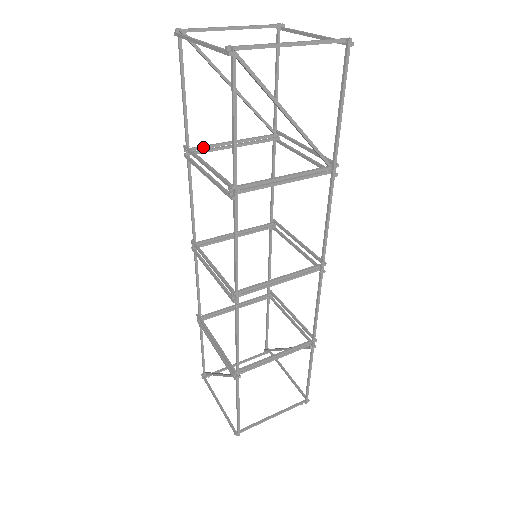
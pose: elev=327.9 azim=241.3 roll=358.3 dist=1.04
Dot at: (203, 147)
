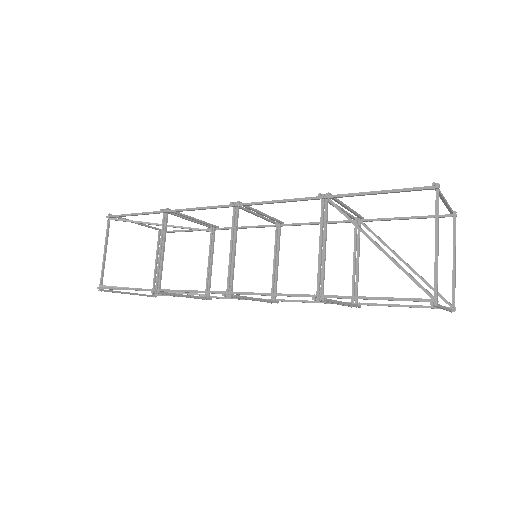
Dot at: occluded
